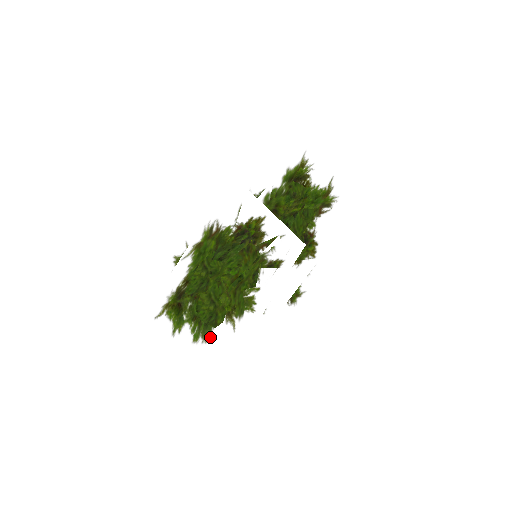
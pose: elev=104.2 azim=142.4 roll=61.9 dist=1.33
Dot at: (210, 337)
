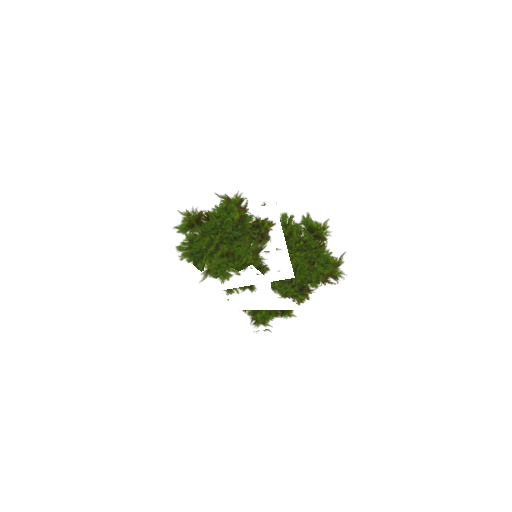
Dot at: (186, 263)
